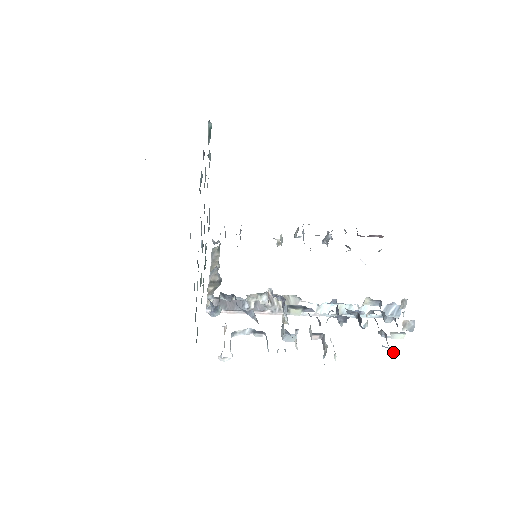
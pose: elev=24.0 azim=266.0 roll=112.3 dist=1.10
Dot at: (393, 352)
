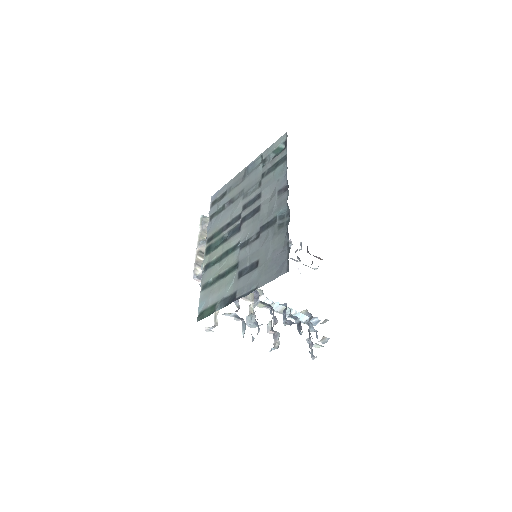
Dot at: (314, 358)
